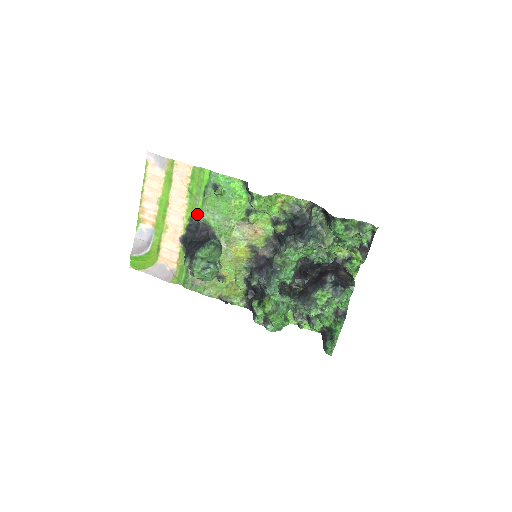
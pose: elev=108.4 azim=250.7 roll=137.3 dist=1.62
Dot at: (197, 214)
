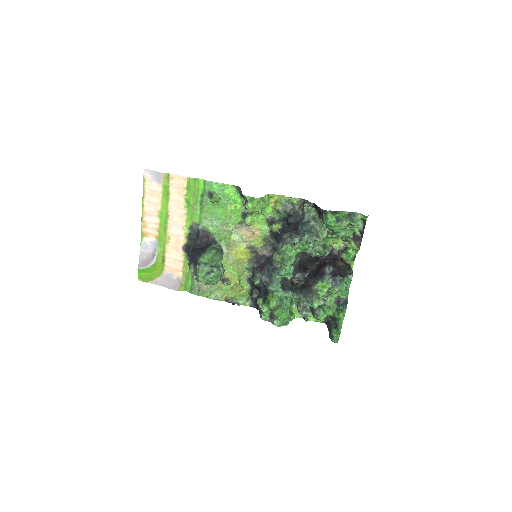
Dot at: (196, 222)
